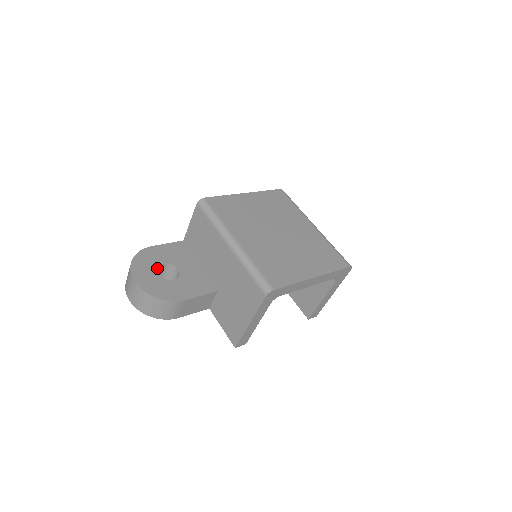
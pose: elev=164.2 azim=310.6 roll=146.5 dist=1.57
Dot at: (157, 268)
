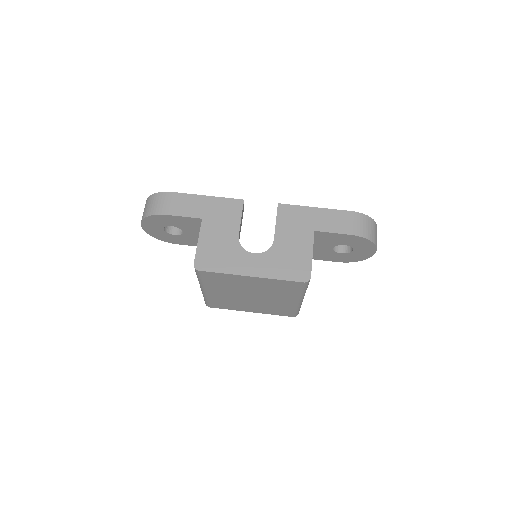
Dot at: occluded
